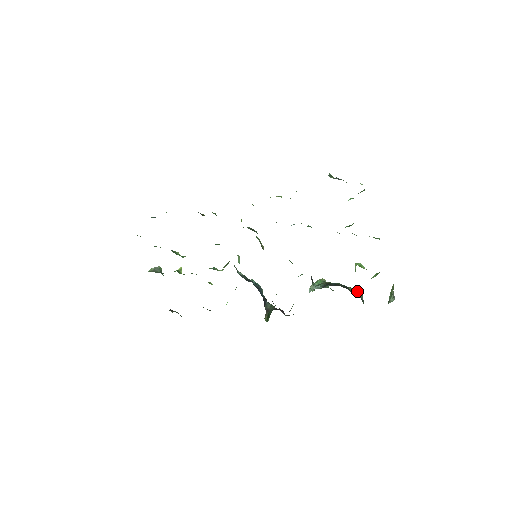
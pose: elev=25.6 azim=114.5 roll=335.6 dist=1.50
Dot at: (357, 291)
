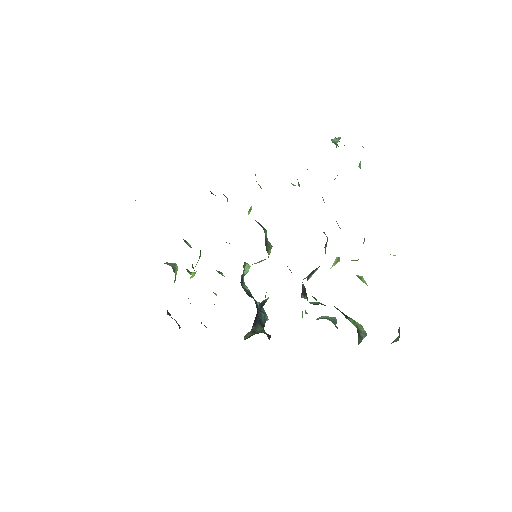
Dot at: (359, 326)
